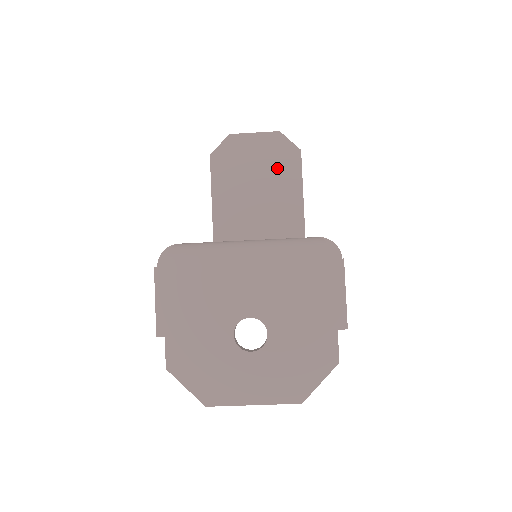
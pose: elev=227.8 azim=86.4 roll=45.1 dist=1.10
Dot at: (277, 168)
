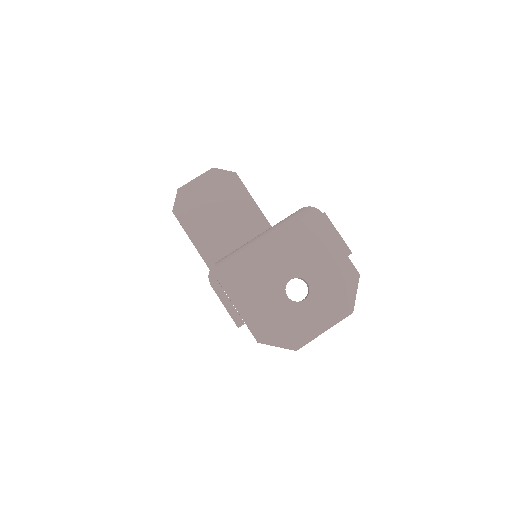
Dot at: (226, 194)
